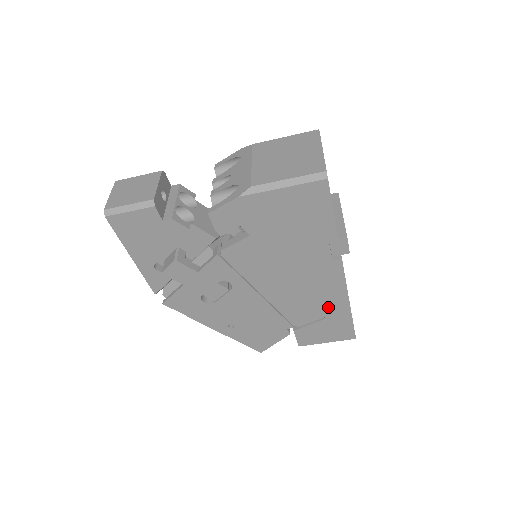
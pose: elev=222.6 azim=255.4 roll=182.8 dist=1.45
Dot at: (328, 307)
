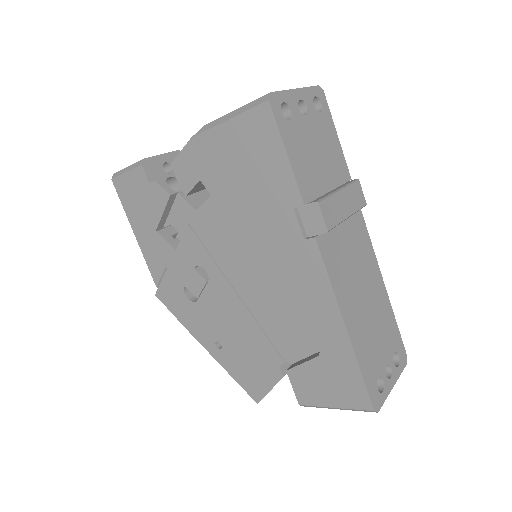
Dot at: (319, 332)
